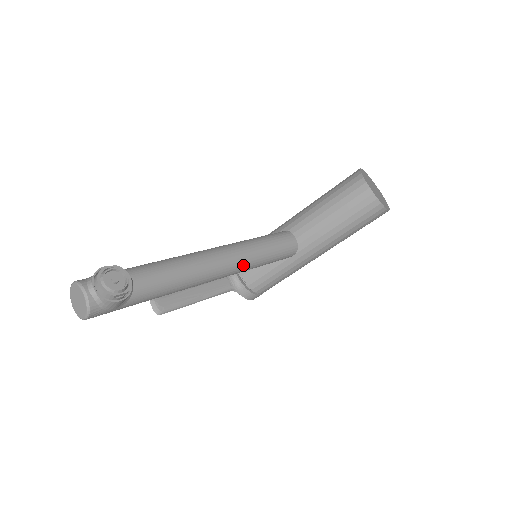
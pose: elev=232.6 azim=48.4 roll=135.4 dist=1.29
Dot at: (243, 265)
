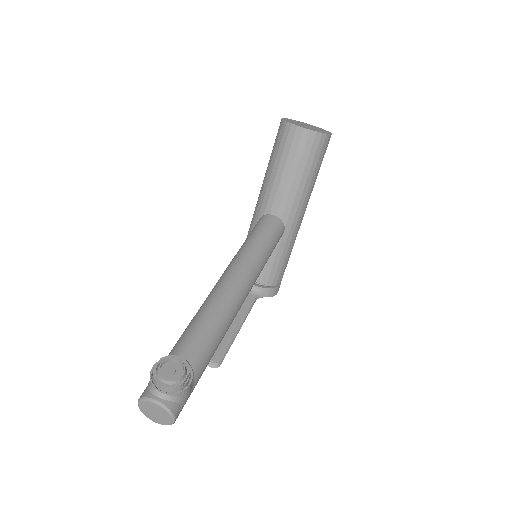
Dot at: (255, 272)
